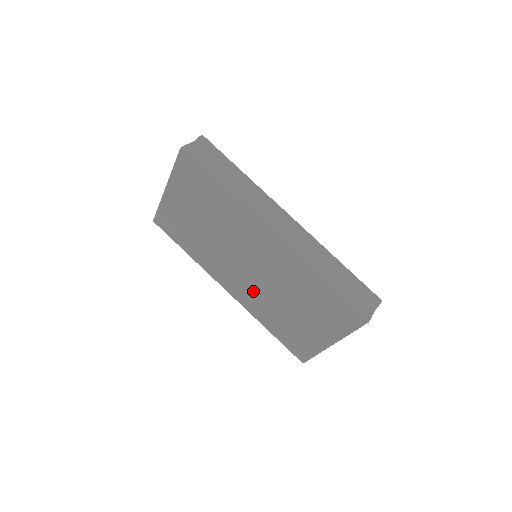
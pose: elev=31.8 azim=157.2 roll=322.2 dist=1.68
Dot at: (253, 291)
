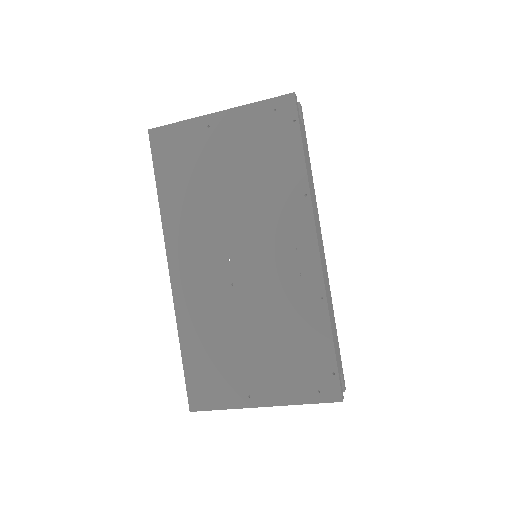
Dot at: (213, 290)
